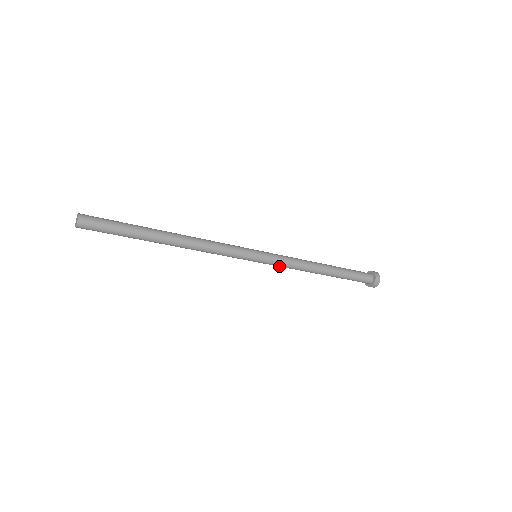
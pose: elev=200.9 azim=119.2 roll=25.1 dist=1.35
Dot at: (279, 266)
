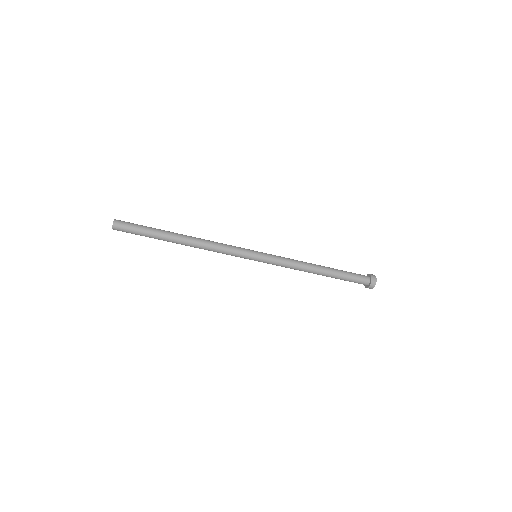
Dot at: (277, 265)
